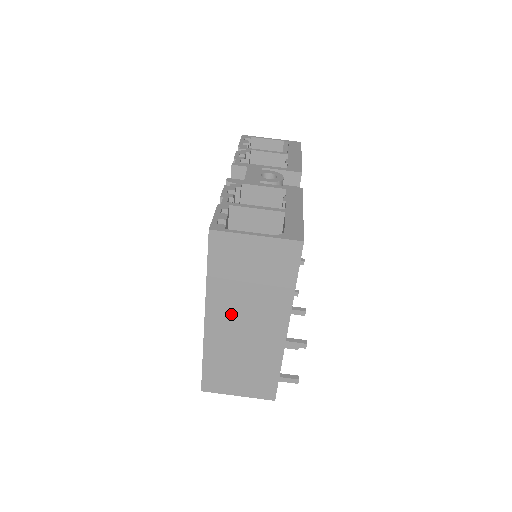
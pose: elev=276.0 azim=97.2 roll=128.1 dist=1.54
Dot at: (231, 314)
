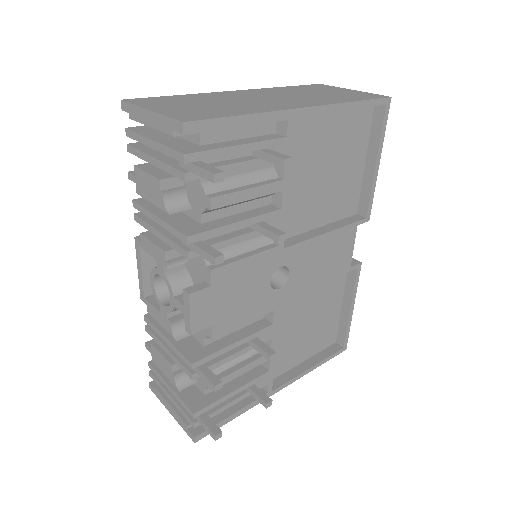
Dot at: (267, 94)
